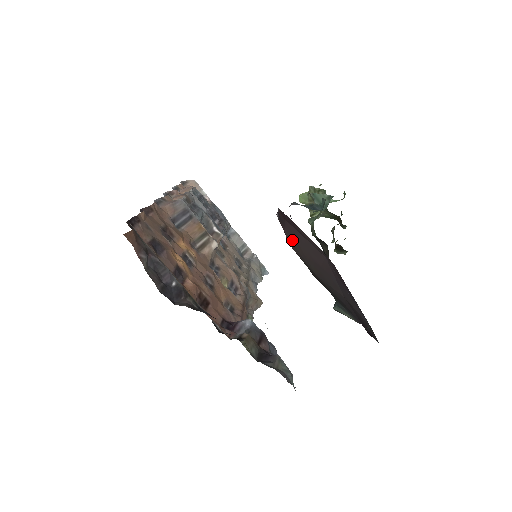
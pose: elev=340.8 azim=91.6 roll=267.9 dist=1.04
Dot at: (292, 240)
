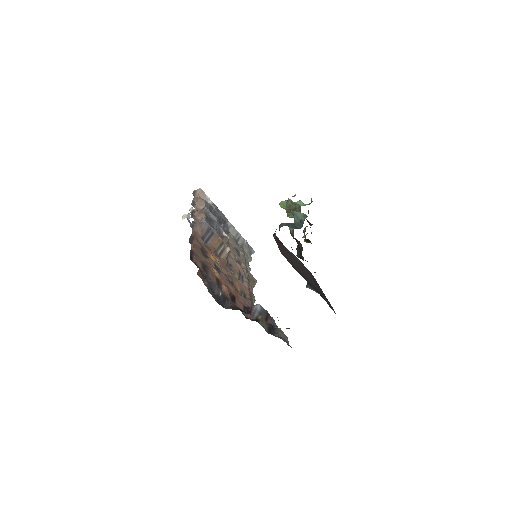
Dot at: (283, 252)
